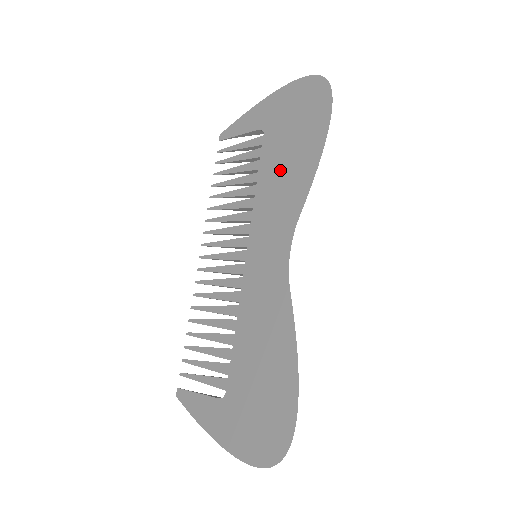
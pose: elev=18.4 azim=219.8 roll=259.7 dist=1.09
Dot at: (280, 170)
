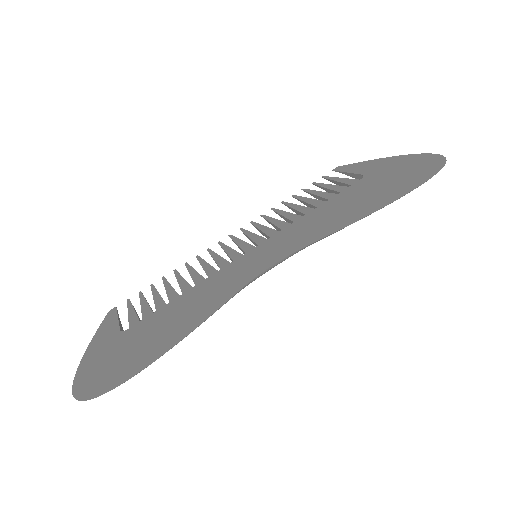
Dot at: (339, 207)
